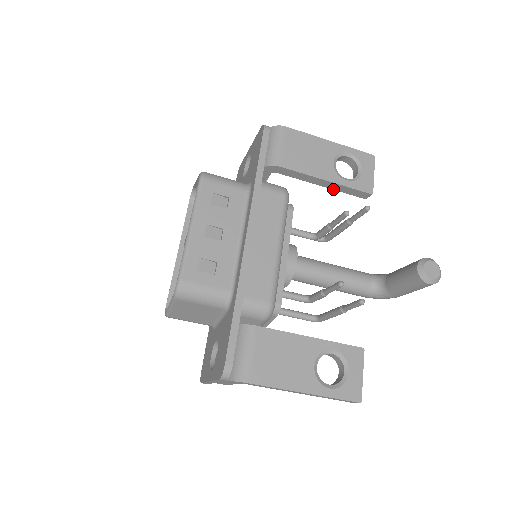
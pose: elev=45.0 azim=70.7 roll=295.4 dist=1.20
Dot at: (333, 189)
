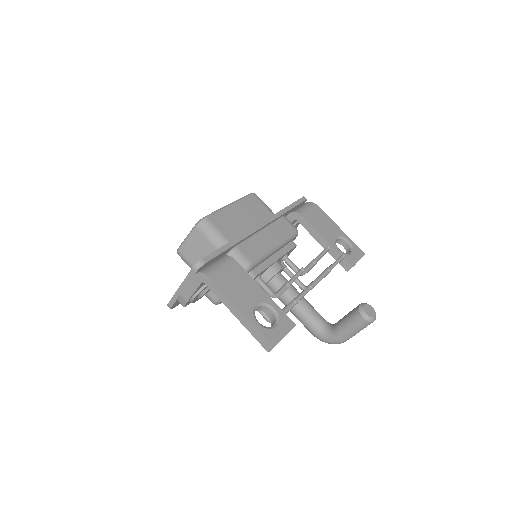
Dot at: (328, 252)
